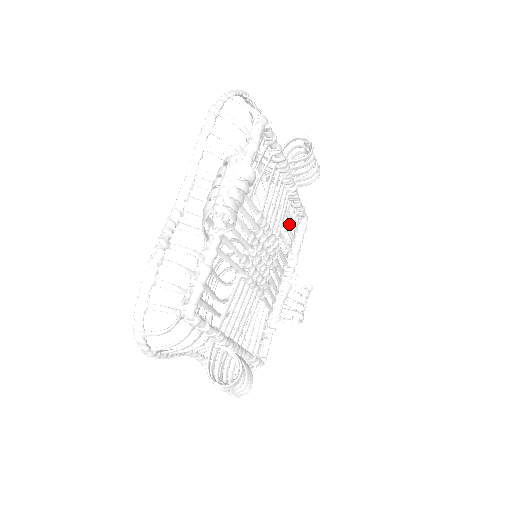
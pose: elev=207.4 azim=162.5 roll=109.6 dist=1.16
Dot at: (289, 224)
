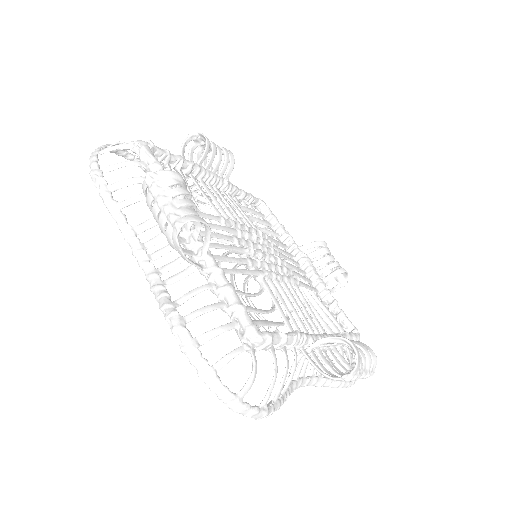
Dot at: occluded
